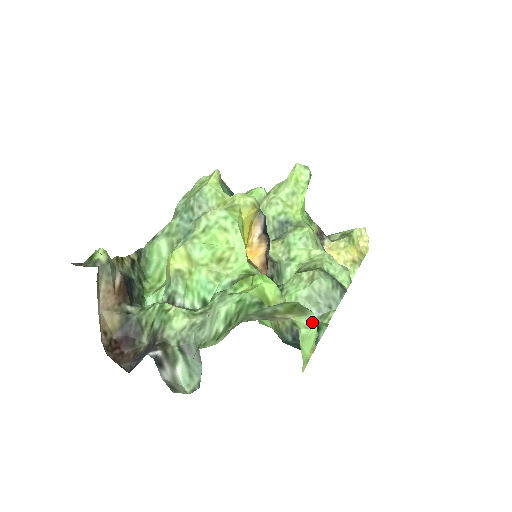
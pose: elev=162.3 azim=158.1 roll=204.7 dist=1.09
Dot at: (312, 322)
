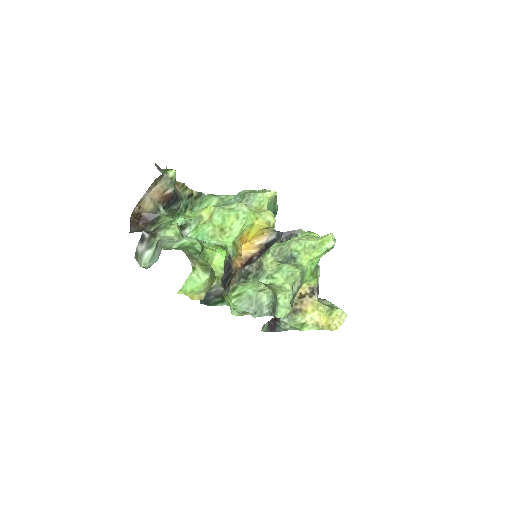
Dot at: (204, 278)
